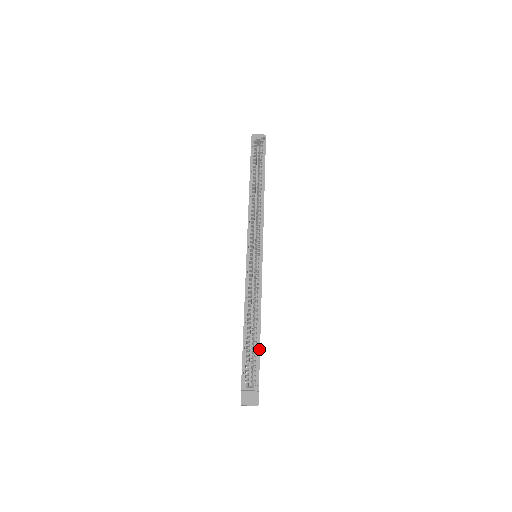
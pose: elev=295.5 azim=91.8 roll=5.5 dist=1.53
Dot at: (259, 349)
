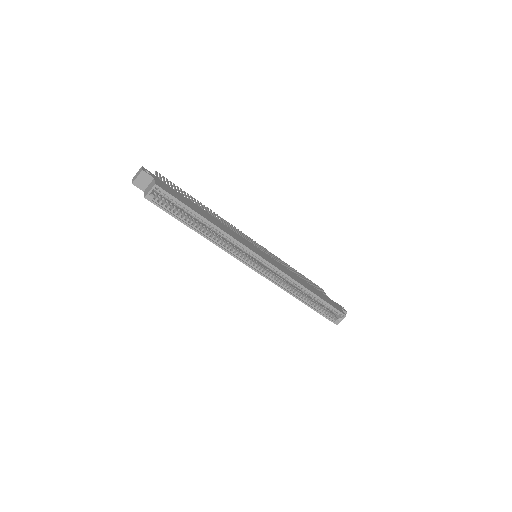
Dot at: (326, 303)
